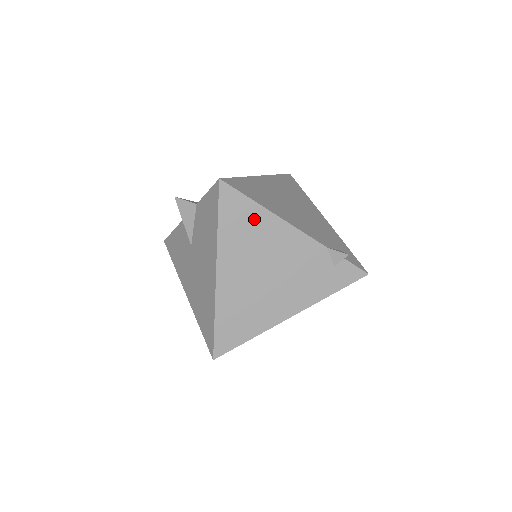
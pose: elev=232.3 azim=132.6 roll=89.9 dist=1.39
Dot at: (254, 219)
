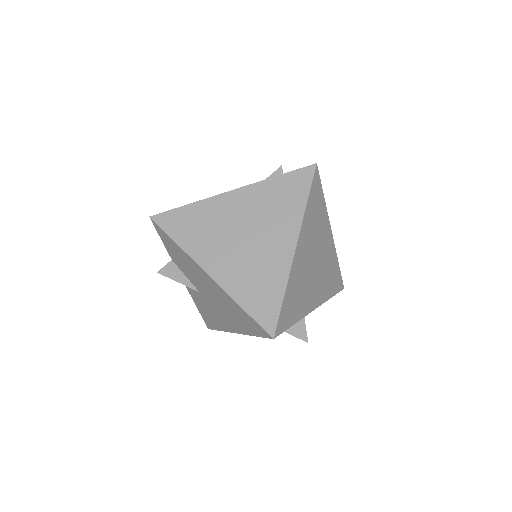
Dot at: (196, 215)
